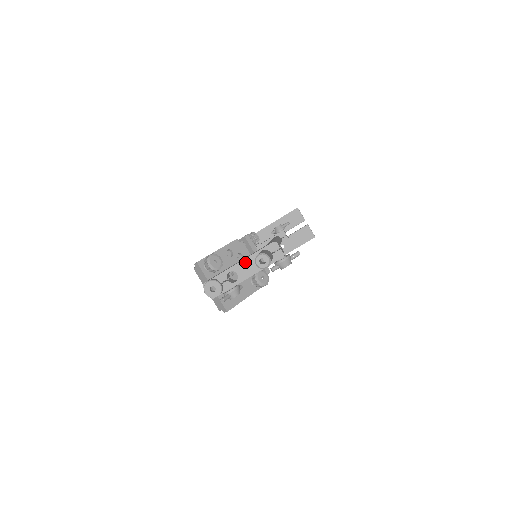
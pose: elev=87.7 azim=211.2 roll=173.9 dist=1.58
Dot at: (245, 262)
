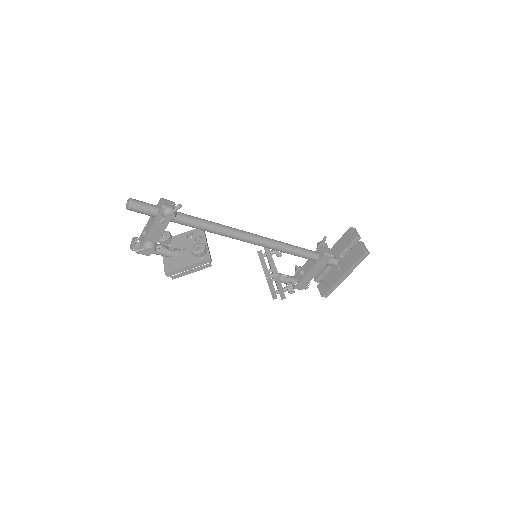
Dot at: (150, 220)
